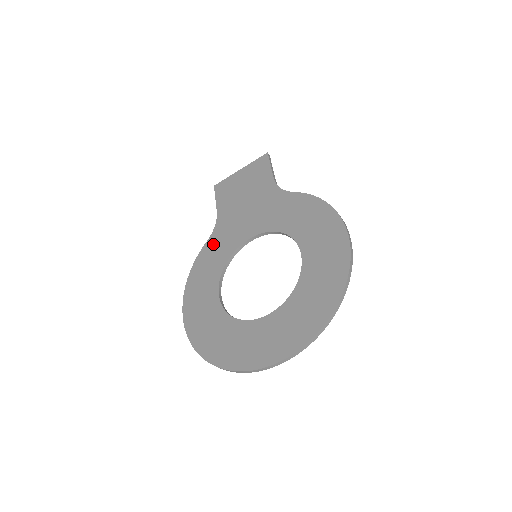
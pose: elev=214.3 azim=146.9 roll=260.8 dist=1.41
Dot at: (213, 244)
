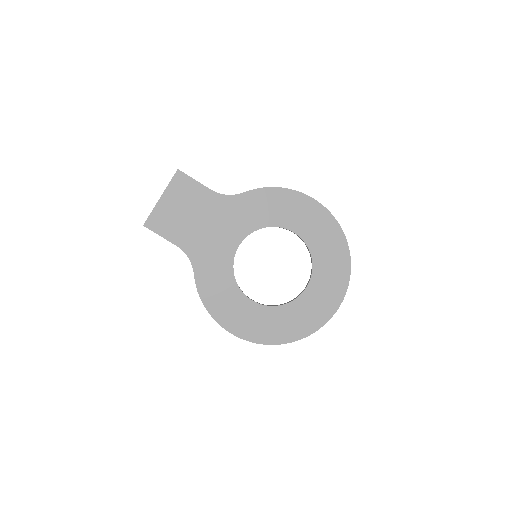
Dot at: (204, 272)
